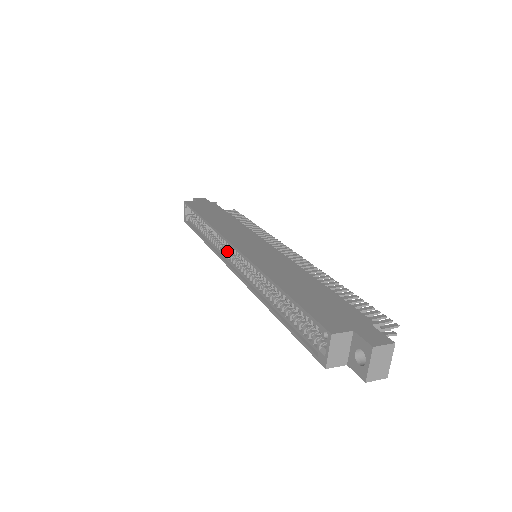
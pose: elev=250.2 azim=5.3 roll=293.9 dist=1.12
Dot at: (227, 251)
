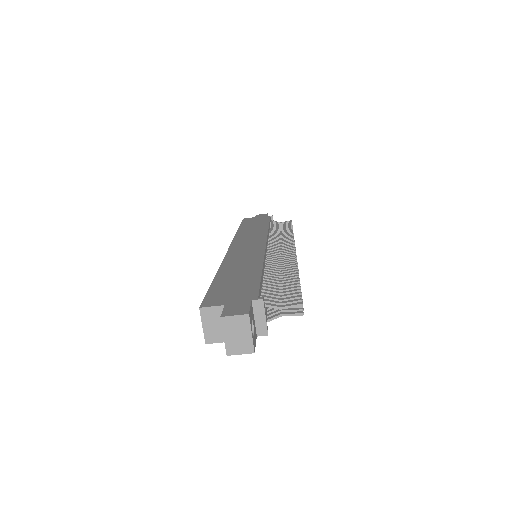
Dot at: occluded
